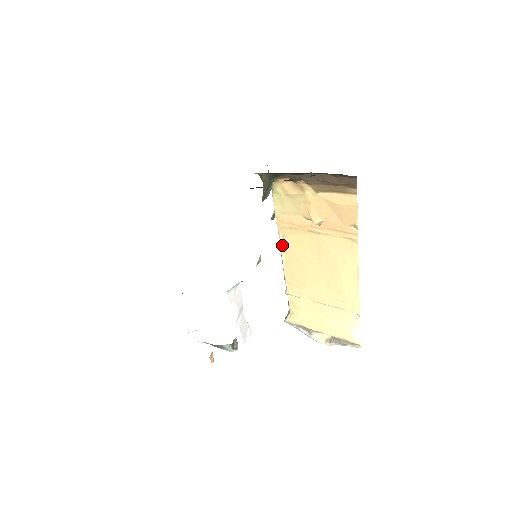
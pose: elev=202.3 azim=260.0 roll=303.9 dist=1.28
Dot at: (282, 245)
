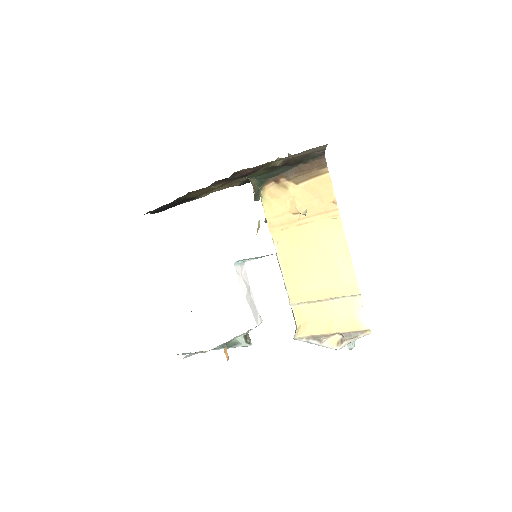
Dot at: (278, 251)
